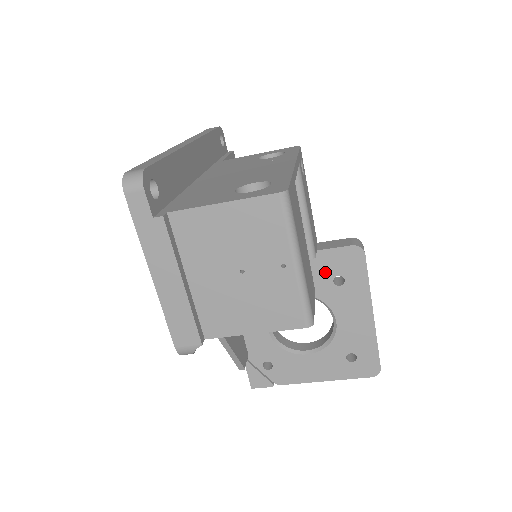
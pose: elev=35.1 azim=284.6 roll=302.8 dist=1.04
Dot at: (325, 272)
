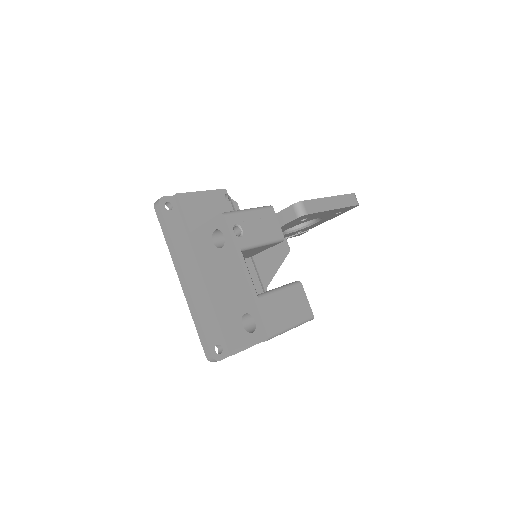
Dot at: occluded
